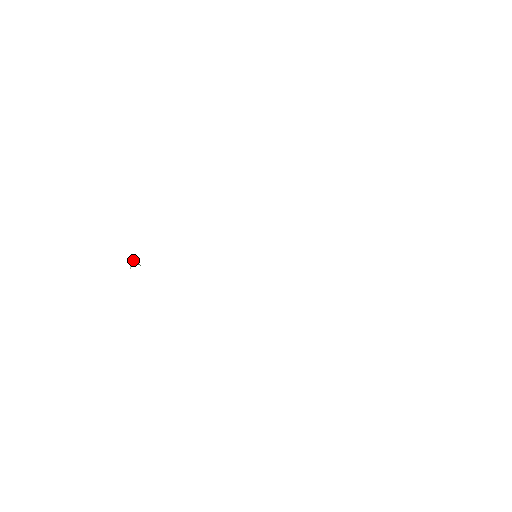
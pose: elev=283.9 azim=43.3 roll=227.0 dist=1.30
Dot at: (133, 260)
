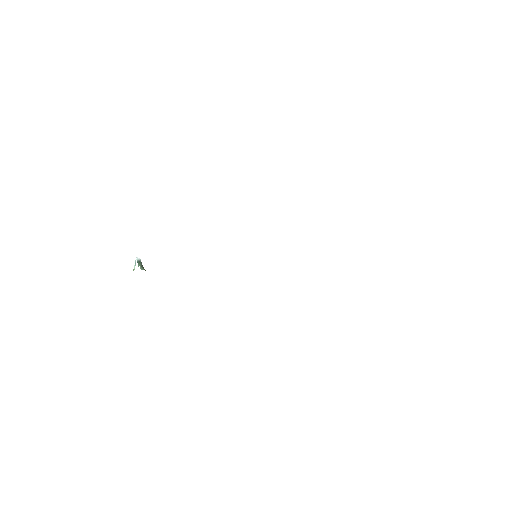
Dot at: (137, 260)
